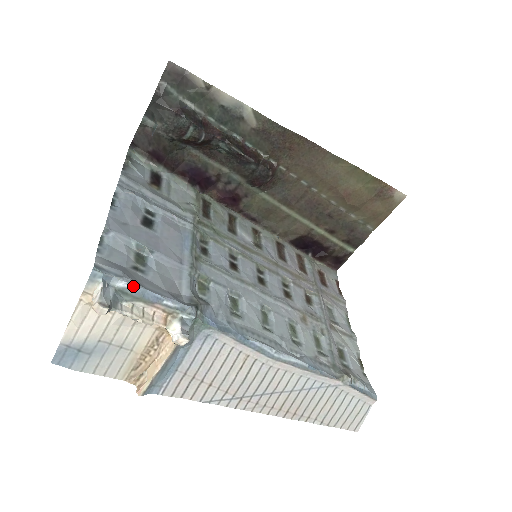
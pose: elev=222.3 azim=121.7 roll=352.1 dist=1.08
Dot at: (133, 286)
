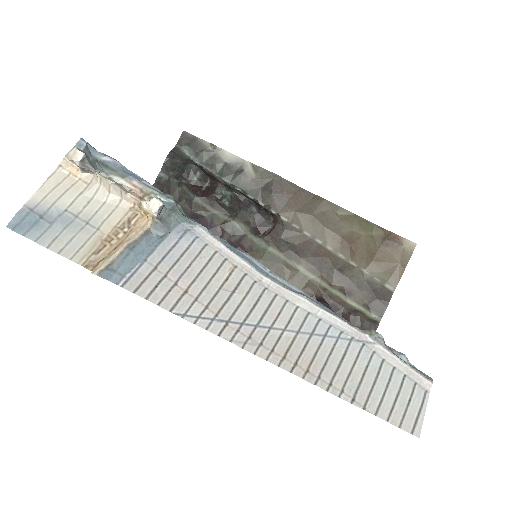
Dot at: (115, 161)
